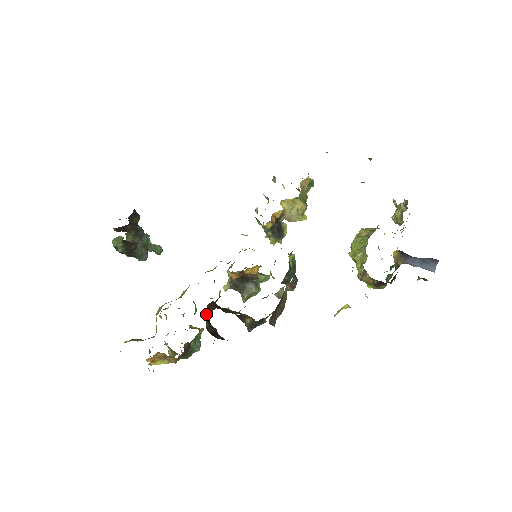
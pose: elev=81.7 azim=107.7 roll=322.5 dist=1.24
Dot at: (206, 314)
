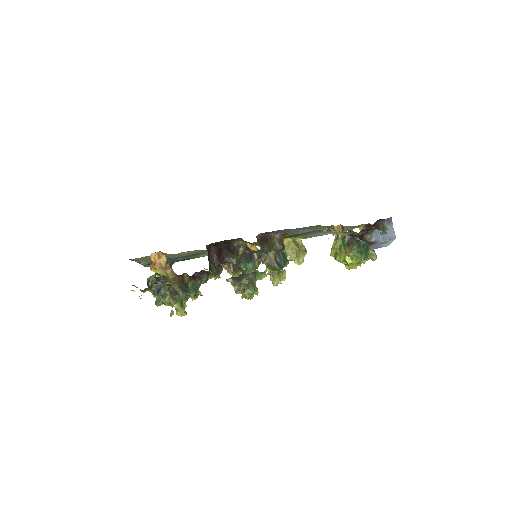
Dot at: (208, 252)
